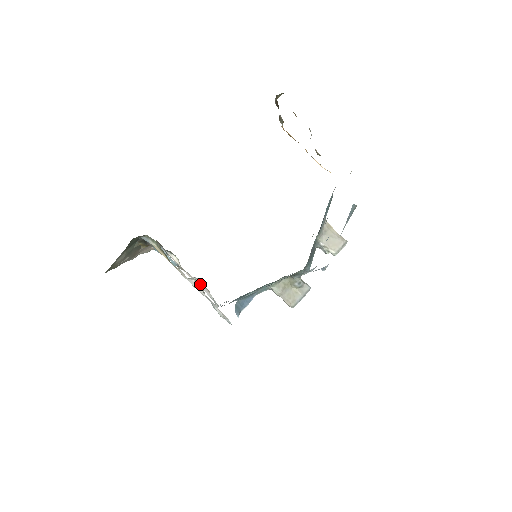
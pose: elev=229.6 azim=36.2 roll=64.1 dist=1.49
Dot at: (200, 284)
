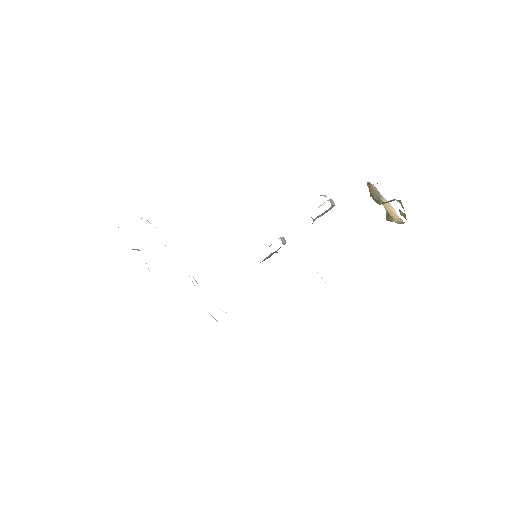
Dot at: occluded
